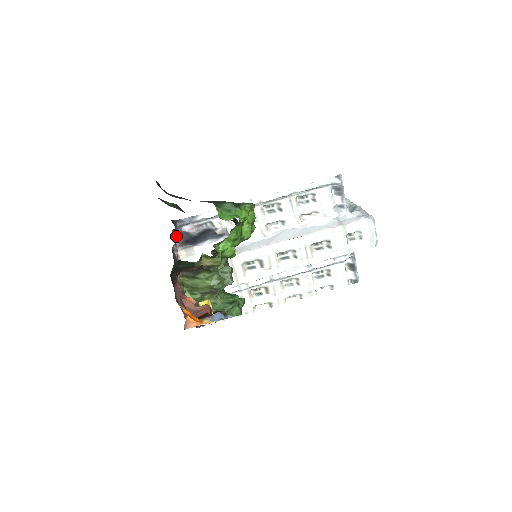
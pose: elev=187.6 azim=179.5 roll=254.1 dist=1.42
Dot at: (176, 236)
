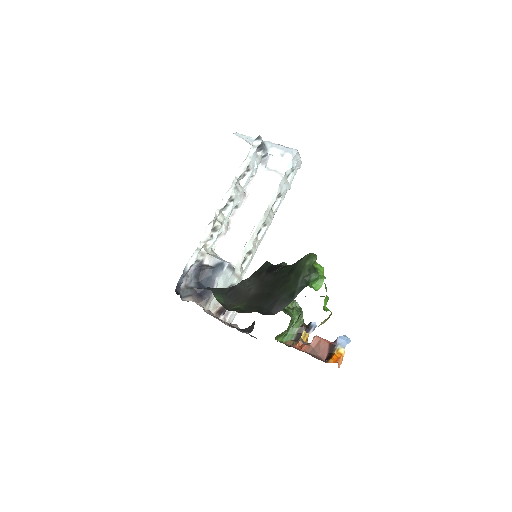
Dot at: (189, 300)
